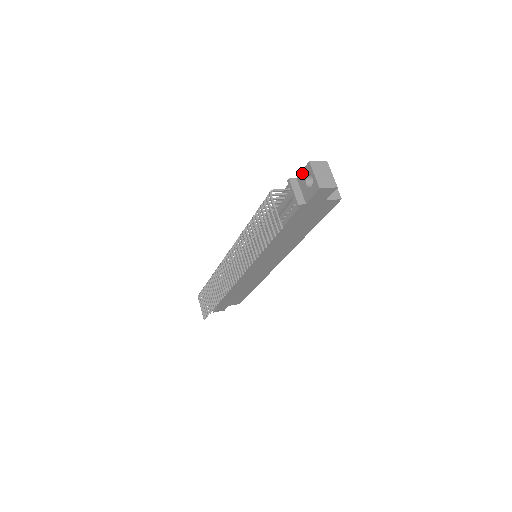
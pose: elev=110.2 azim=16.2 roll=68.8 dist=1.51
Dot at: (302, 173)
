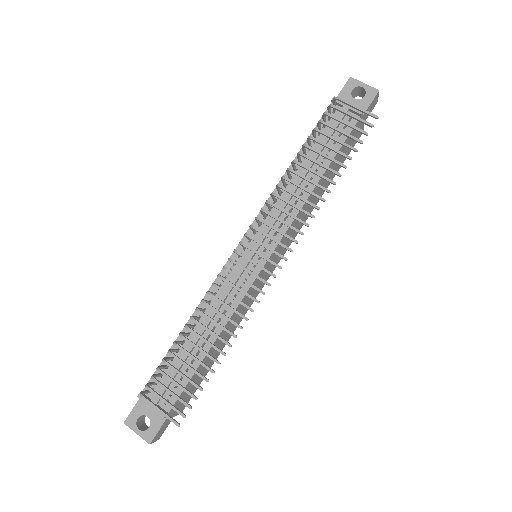
Dot at: (343, 92)
